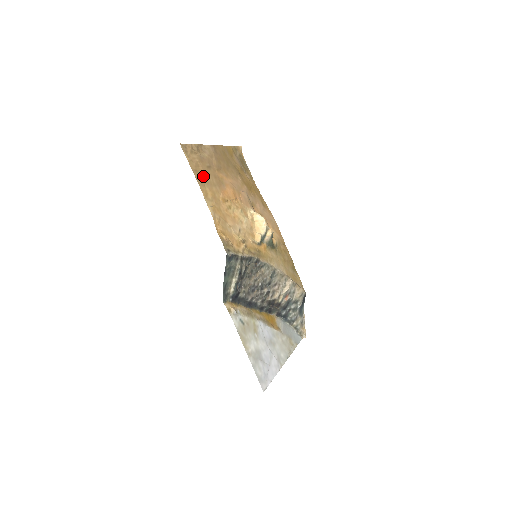
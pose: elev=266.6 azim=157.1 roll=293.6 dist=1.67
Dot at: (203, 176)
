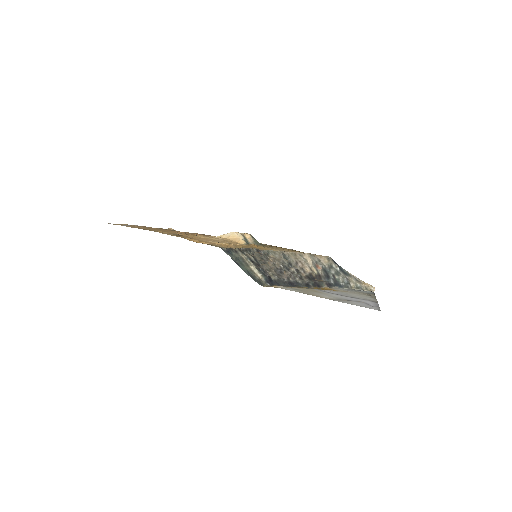
Dot at: occluded
